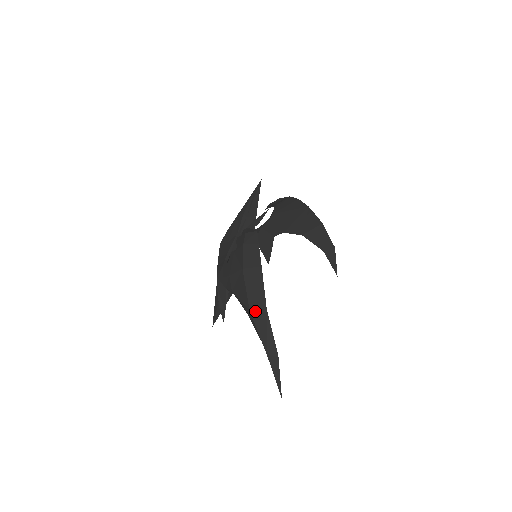
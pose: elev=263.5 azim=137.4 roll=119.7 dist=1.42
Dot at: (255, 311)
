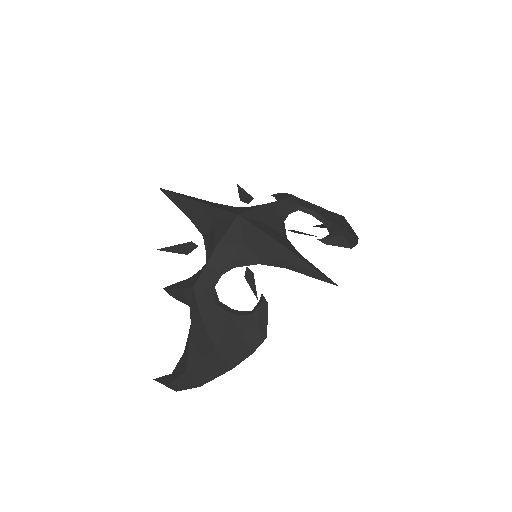
Dot at: (190, 376)
